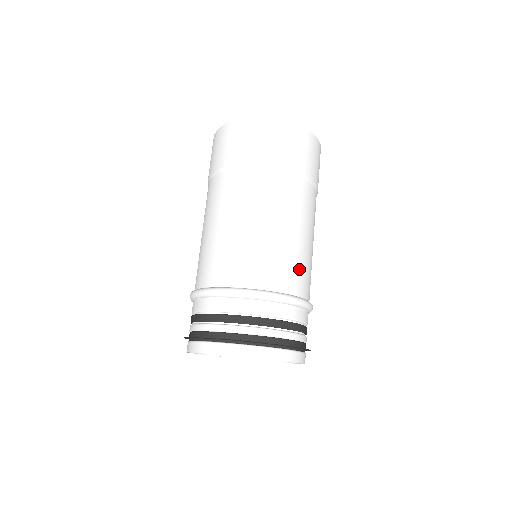
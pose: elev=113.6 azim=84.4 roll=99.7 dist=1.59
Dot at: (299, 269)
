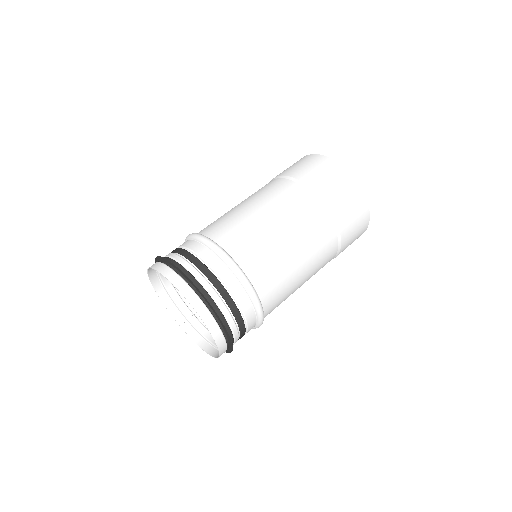
Dot at: (278, 284)
